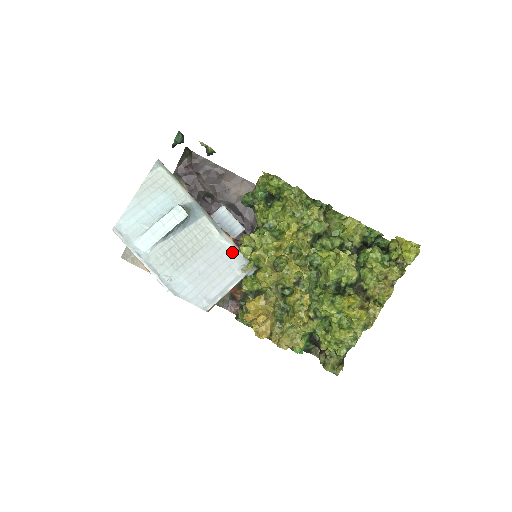
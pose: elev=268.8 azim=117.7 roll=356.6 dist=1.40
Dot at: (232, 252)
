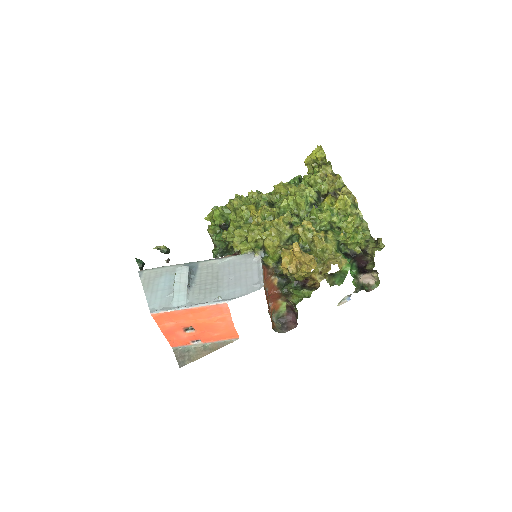
Dot at: (238, 258)
